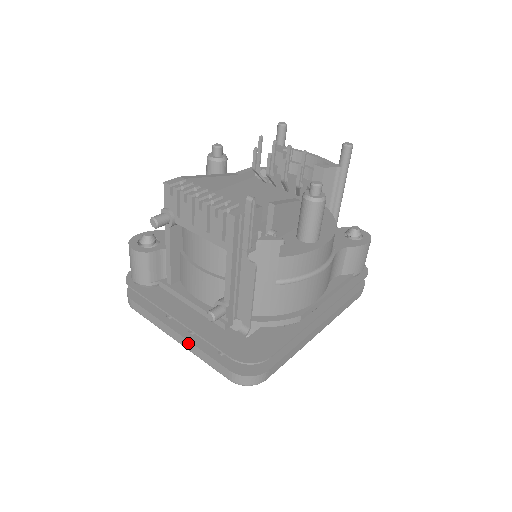
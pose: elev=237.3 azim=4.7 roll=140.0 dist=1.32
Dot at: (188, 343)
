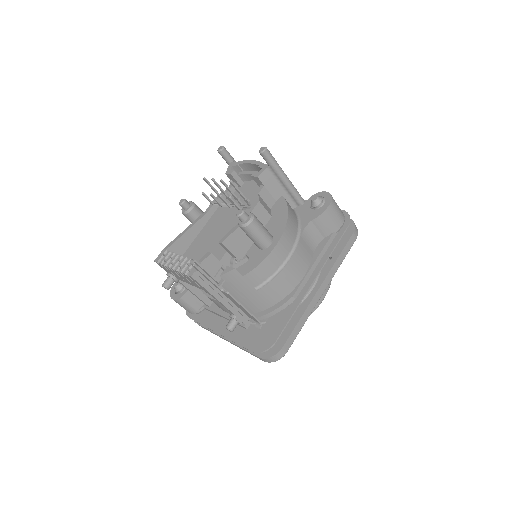
Dot at: occluded
